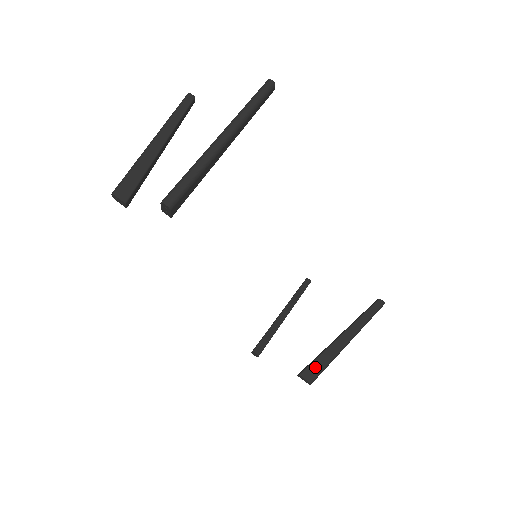
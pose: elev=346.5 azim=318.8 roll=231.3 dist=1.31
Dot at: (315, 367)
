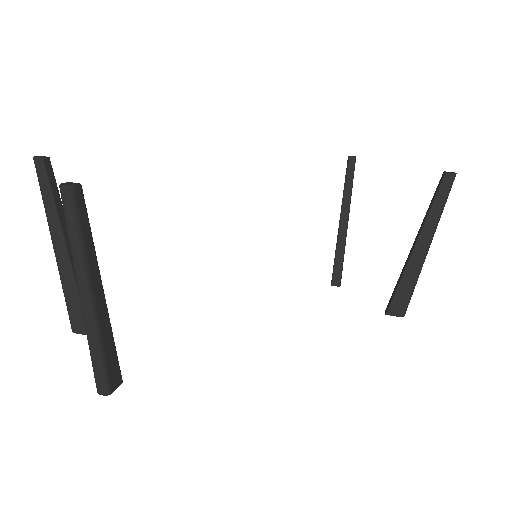
Dot at: (399, 299)
